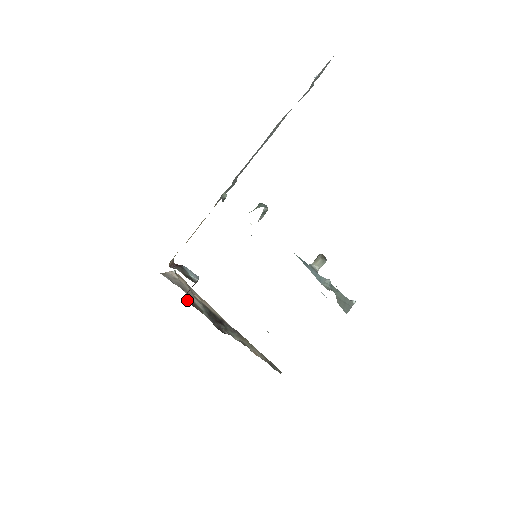
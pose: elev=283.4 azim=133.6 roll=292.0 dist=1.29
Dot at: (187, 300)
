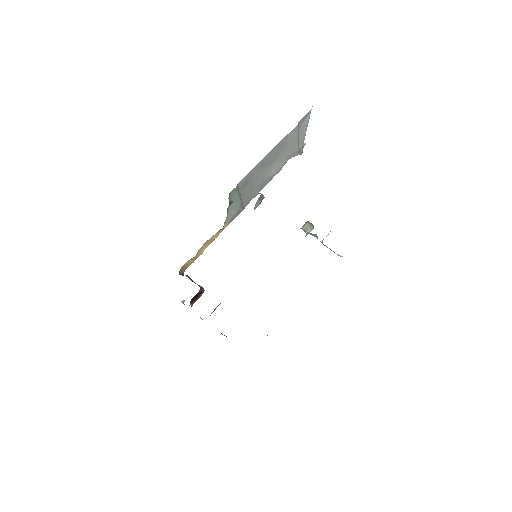
Dot at: occluded
